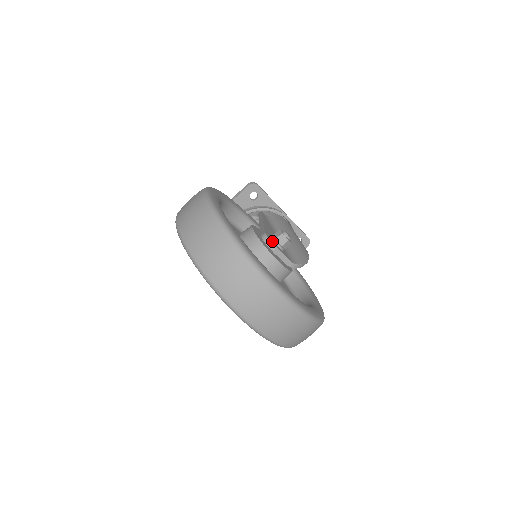
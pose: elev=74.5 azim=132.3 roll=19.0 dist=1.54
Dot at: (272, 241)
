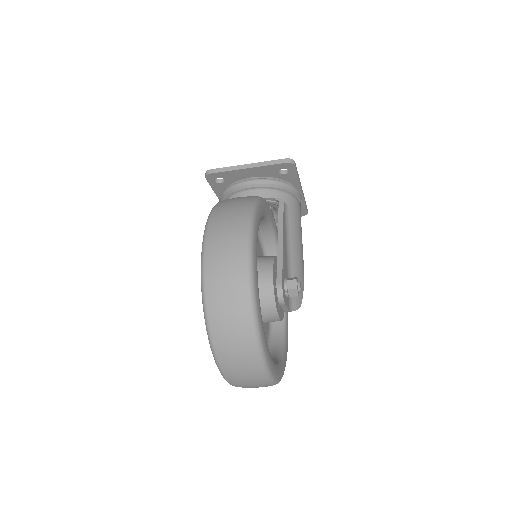
Dot at: (284, 294)
